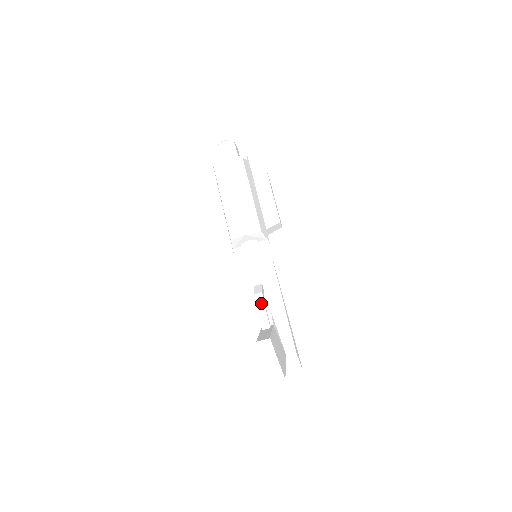
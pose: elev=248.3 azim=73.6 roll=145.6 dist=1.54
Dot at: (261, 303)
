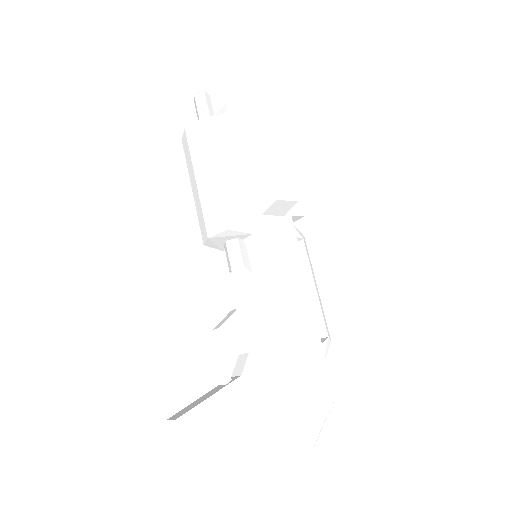
Dot at: (214, 346)
